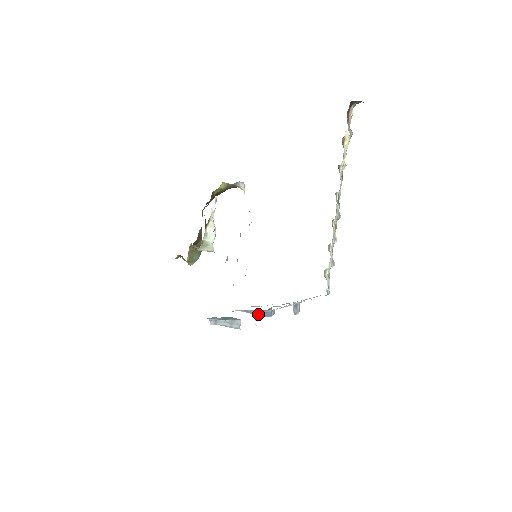
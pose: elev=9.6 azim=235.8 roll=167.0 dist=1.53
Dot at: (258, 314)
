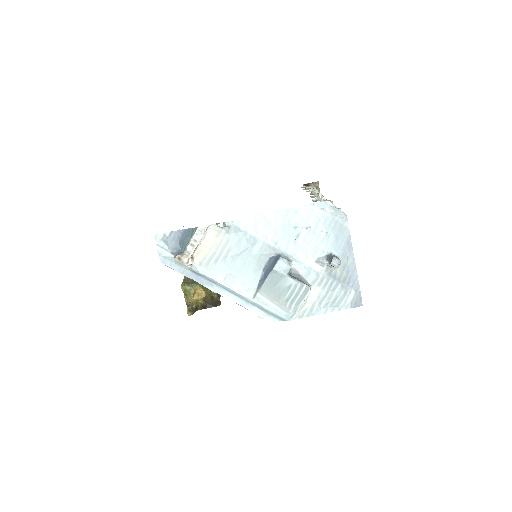
Dot at: (269, 272)
